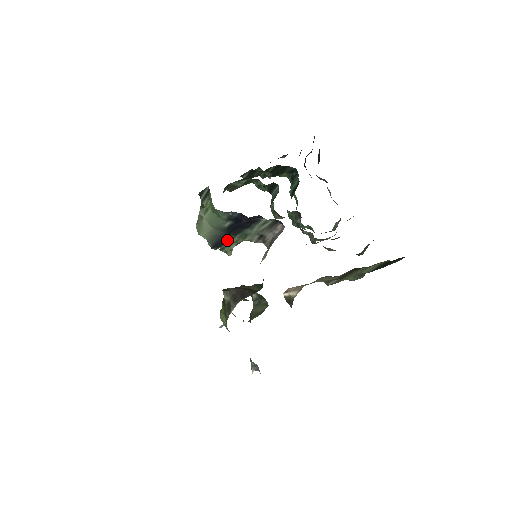
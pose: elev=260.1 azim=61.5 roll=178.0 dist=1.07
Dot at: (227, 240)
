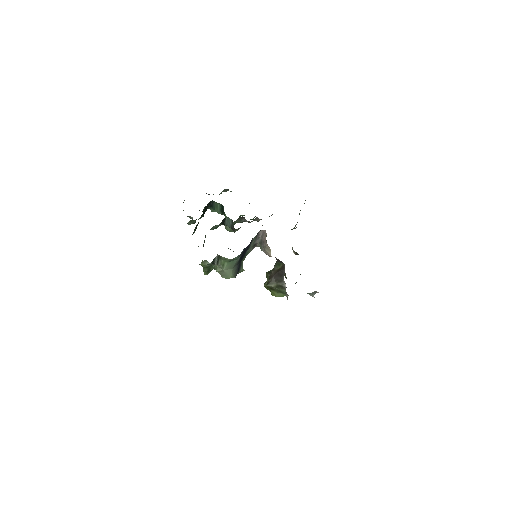
Dot at: (240, 266)
